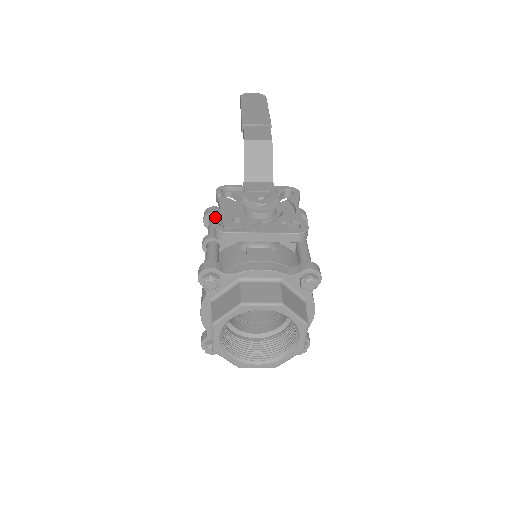
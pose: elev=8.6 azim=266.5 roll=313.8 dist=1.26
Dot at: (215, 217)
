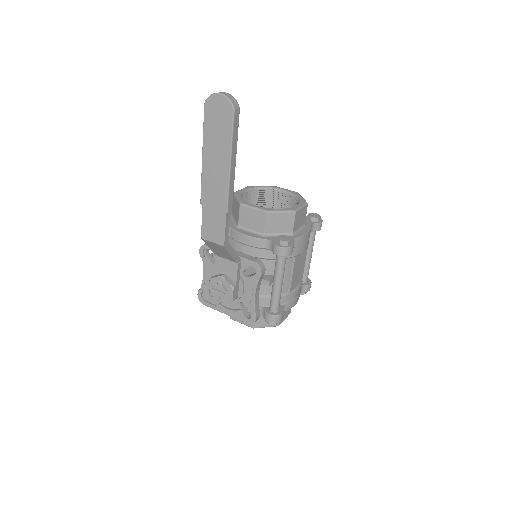
Dot at: occluded
